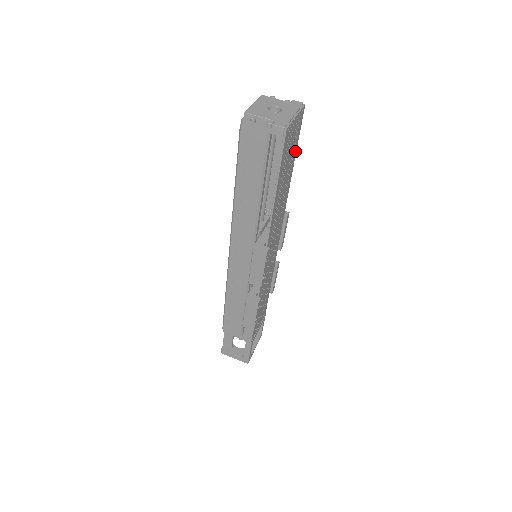
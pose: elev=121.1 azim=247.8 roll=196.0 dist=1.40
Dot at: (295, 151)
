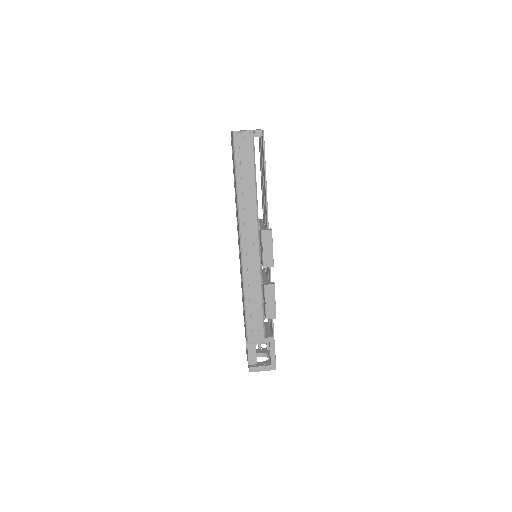
Dot at: occluded
